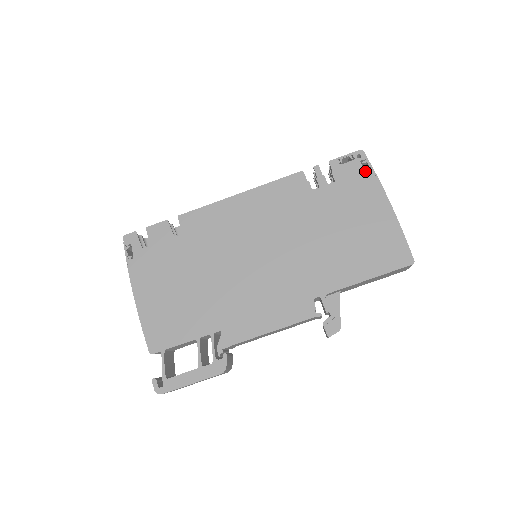
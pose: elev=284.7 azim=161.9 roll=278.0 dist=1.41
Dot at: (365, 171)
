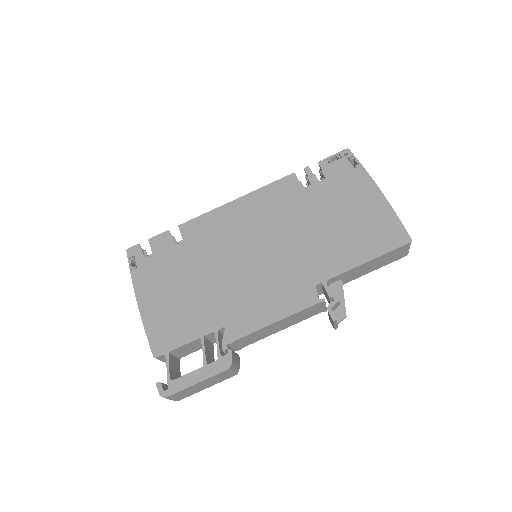
Dot at: (353, 166)
